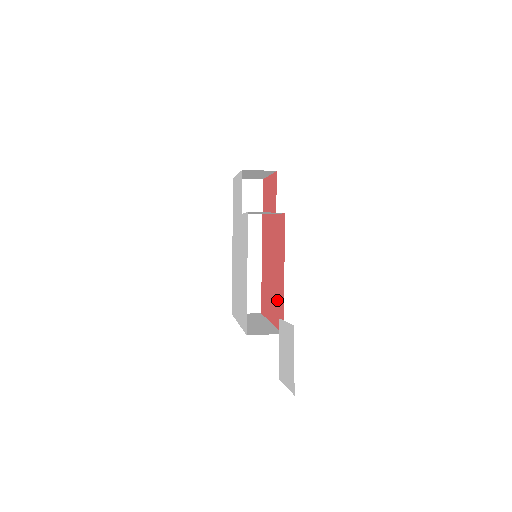
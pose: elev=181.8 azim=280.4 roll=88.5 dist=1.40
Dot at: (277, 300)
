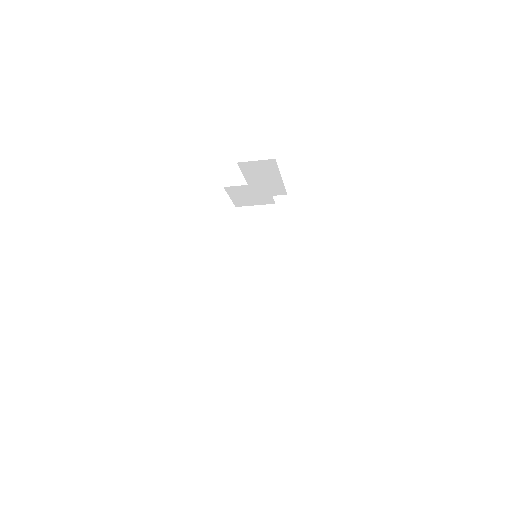
Dot at: occluded
